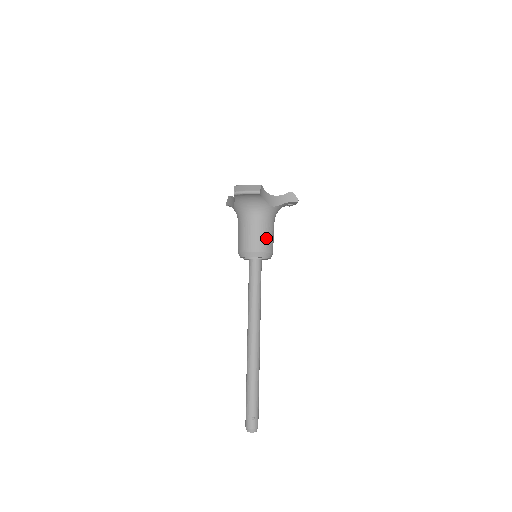
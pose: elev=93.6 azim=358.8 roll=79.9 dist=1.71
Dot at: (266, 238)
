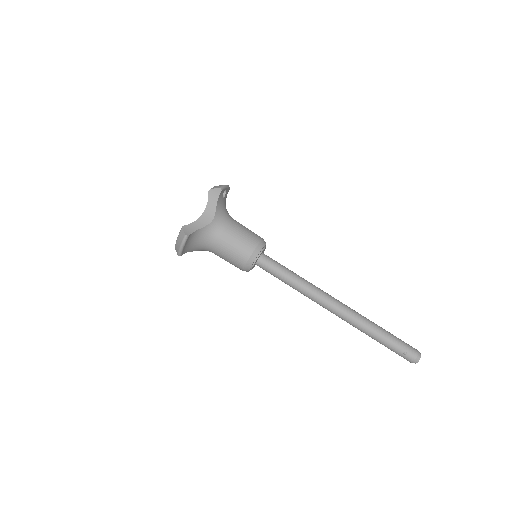
Dot at: (240, 243)
